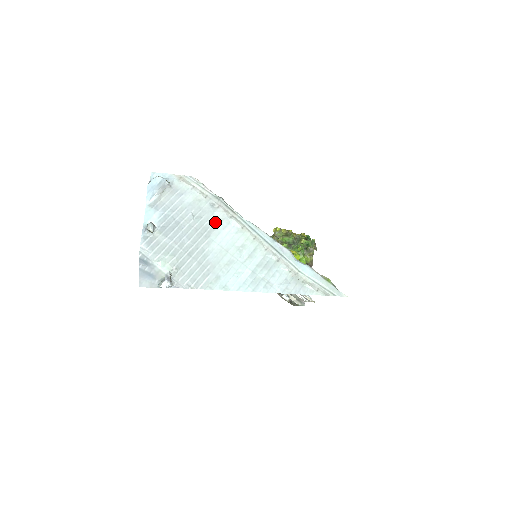
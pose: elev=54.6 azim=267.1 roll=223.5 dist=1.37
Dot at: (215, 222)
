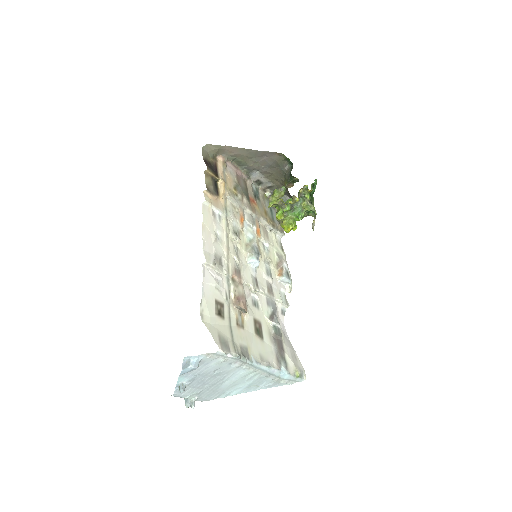
Dot at: (230, 371)
